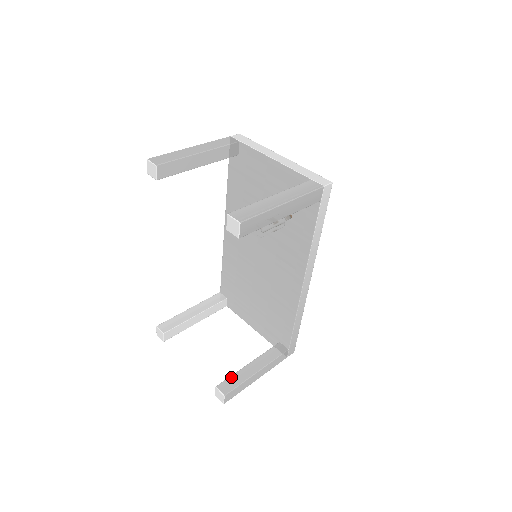
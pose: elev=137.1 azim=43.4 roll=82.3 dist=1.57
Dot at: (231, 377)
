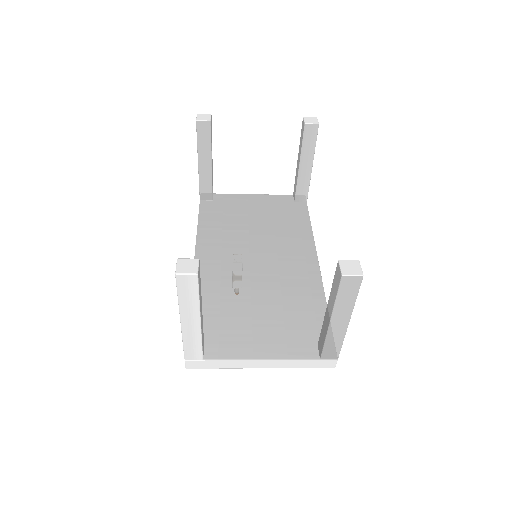
Dot at: occluded
